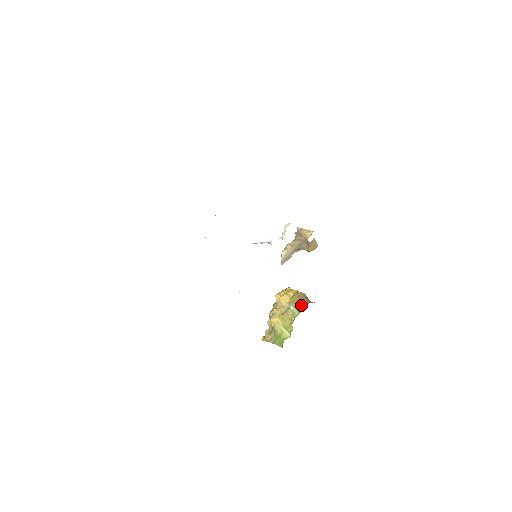
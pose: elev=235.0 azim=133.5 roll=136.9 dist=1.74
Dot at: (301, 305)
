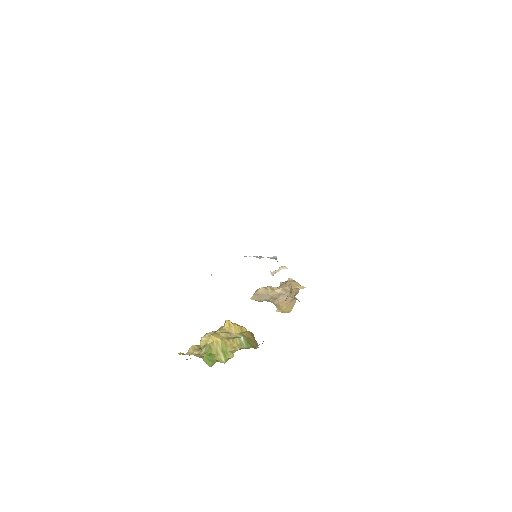
Dot at: (252, 343)
